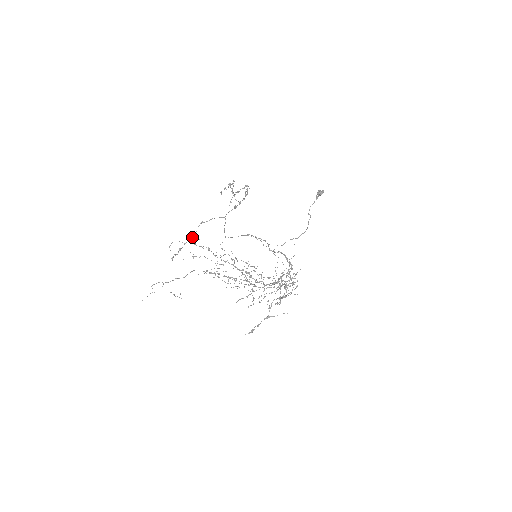
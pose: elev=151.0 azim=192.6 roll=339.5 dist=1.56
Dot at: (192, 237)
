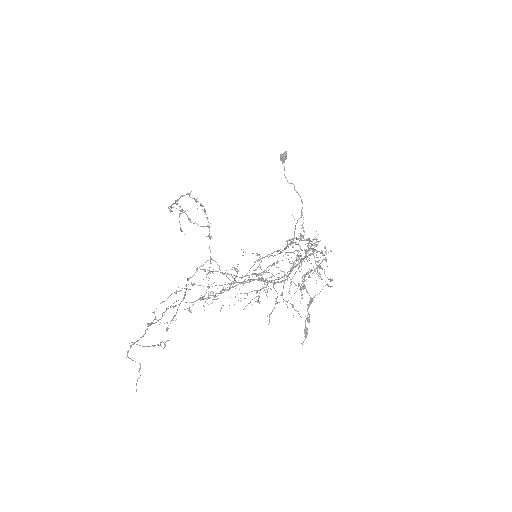
Dot at: (184, 298)
